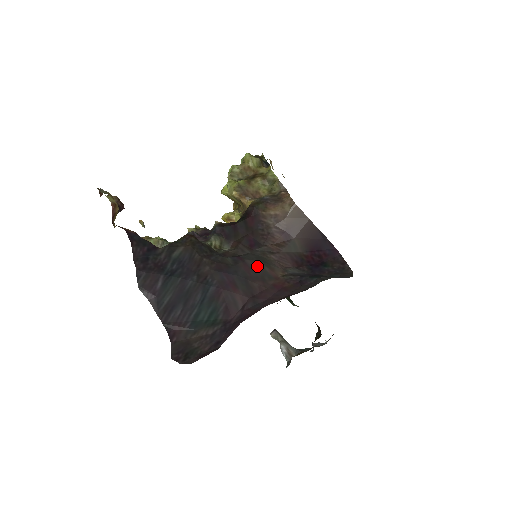
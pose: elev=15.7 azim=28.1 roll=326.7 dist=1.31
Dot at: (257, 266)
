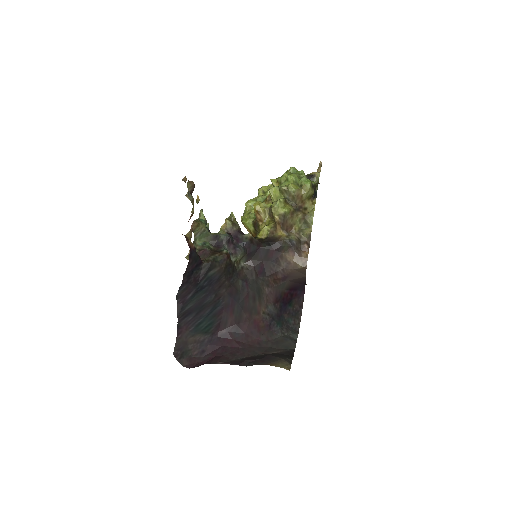
Dot at: (253, 298)
